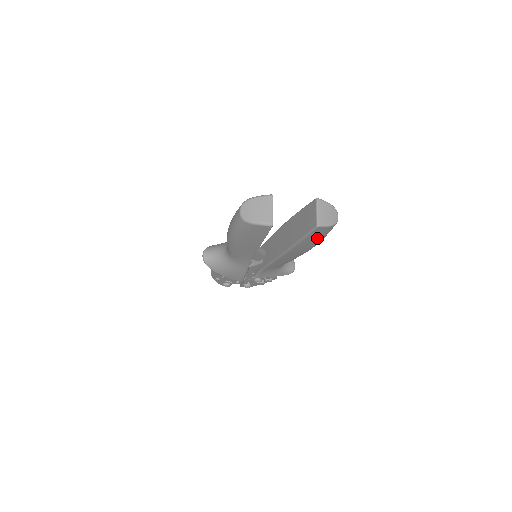
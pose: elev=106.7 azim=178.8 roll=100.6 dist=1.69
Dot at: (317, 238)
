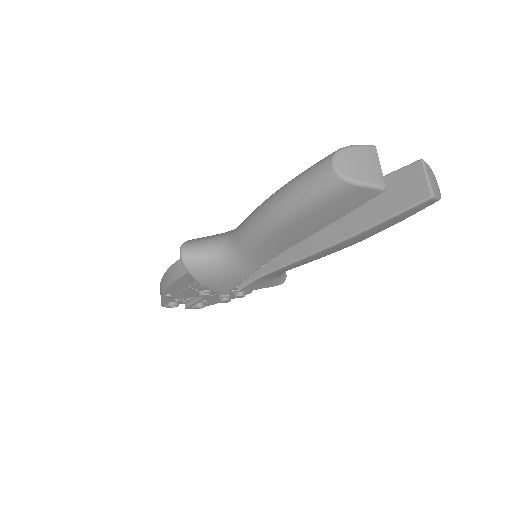
Dot at: (399, 220)
